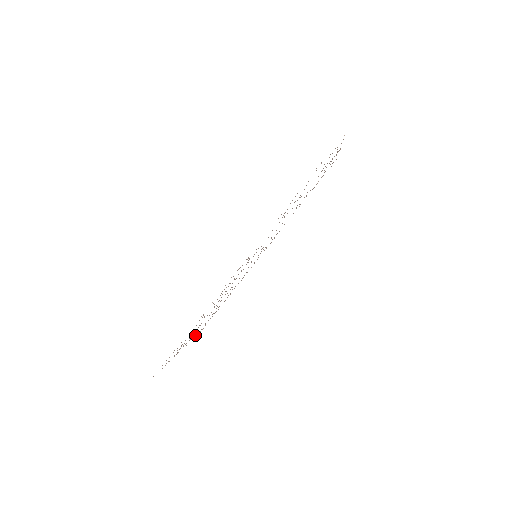
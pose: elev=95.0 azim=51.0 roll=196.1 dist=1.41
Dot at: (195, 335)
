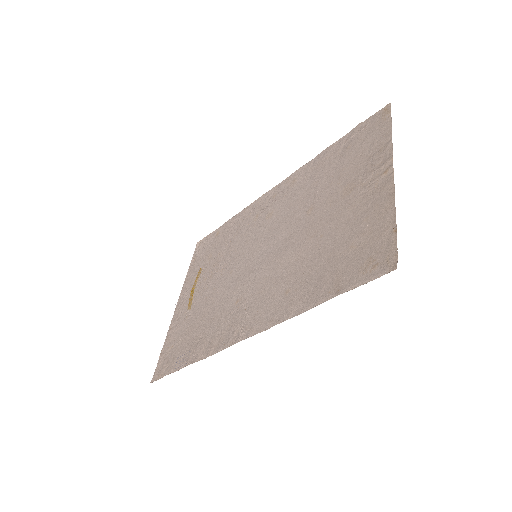
Dot at: (188, 277)
